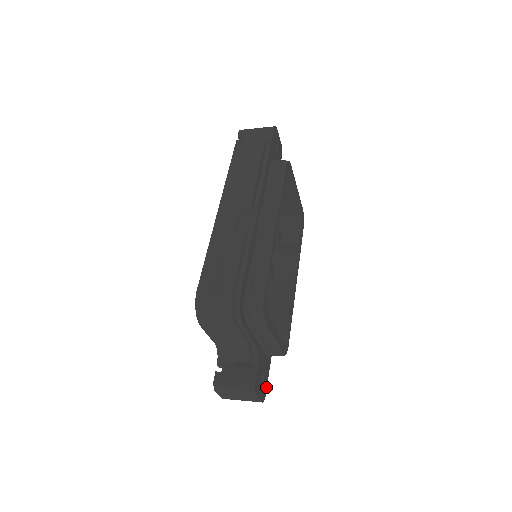
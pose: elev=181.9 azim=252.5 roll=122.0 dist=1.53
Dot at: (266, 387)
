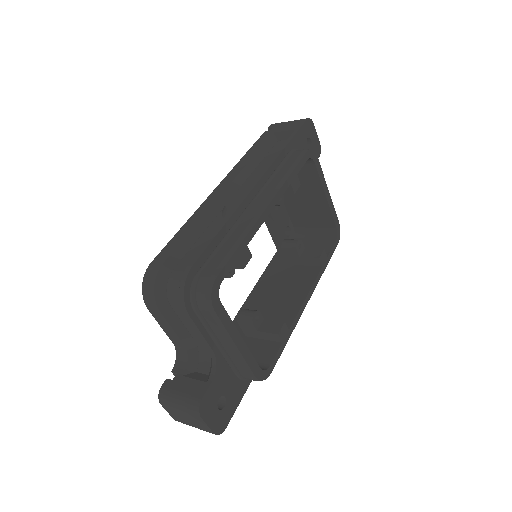
Dot at: (229, 418)
